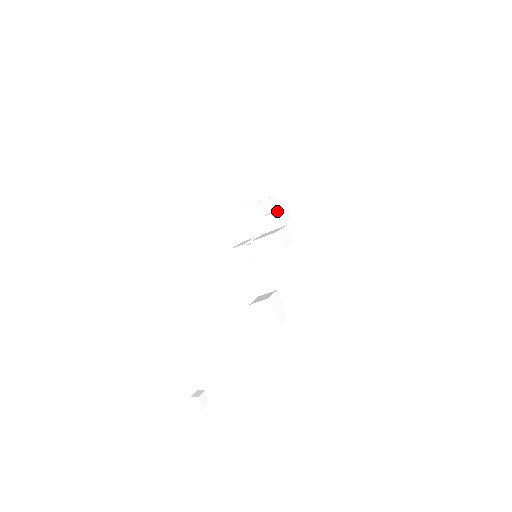
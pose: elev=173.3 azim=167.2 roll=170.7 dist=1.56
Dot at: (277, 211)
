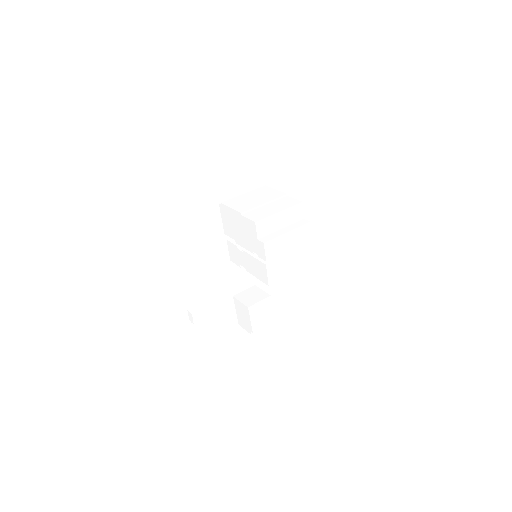
Dot at: (284, 235)
